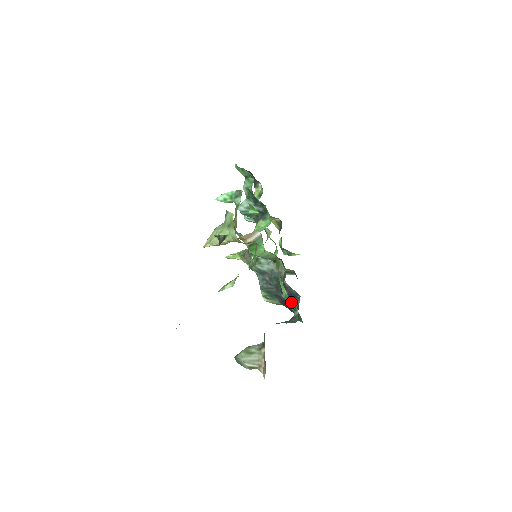
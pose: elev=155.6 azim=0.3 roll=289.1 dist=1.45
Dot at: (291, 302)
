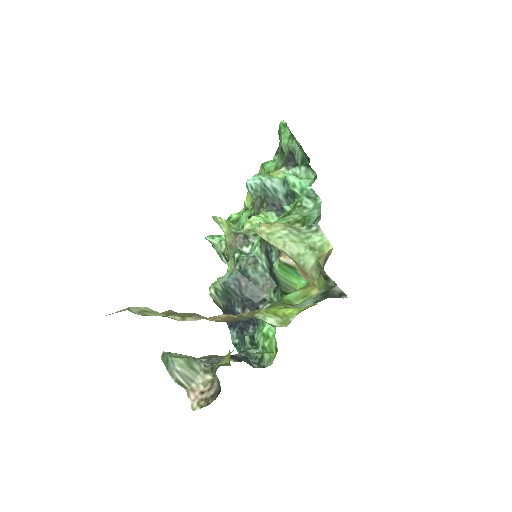
Dot at: (240, 321)
